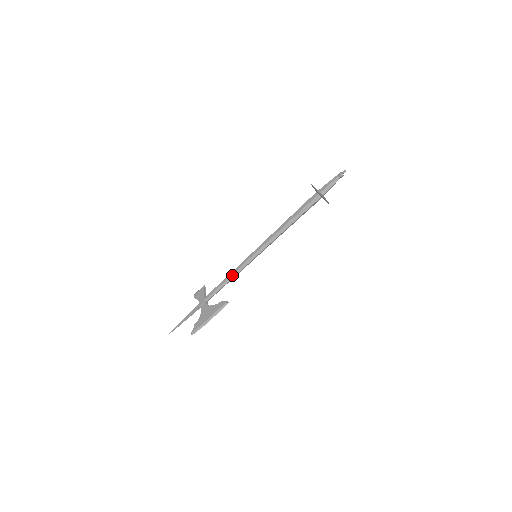
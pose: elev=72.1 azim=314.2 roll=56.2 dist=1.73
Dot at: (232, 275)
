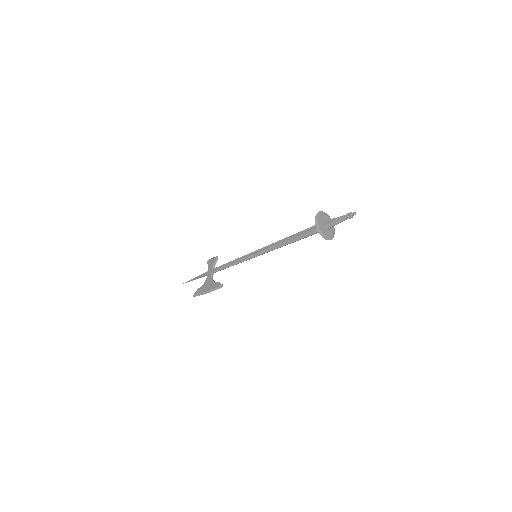
Dot at: (234, 263)
